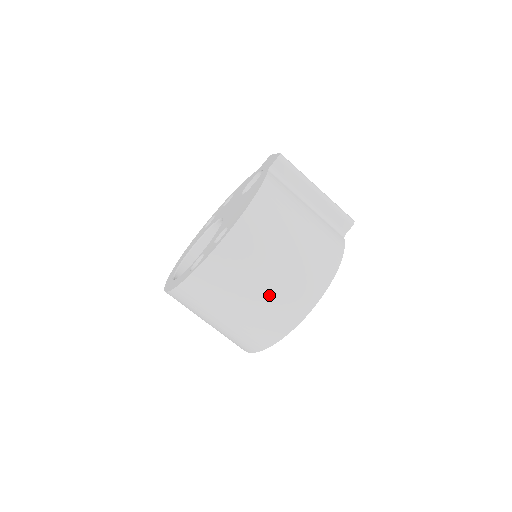
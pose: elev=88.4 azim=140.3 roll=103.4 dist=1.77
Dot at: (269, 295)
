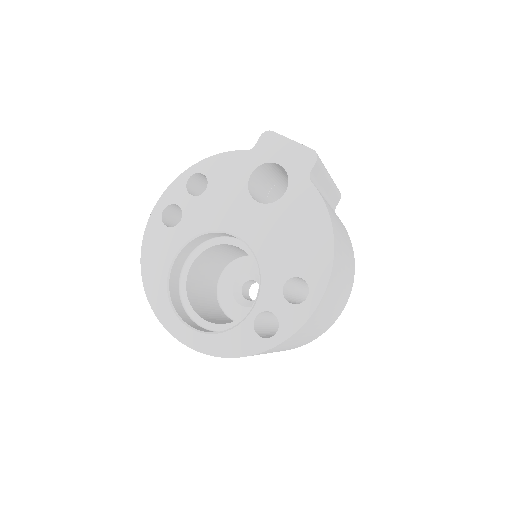
Dot at: (326, 321)
